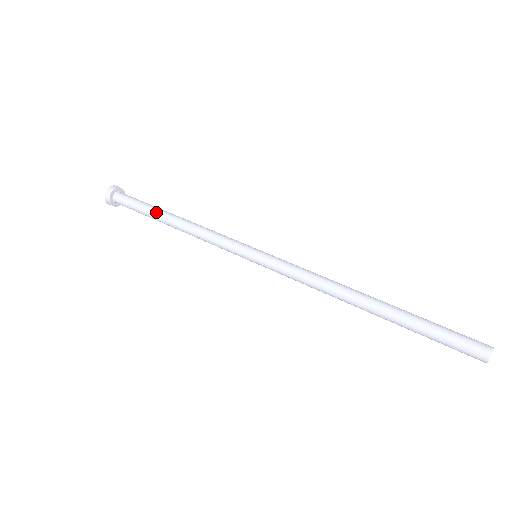
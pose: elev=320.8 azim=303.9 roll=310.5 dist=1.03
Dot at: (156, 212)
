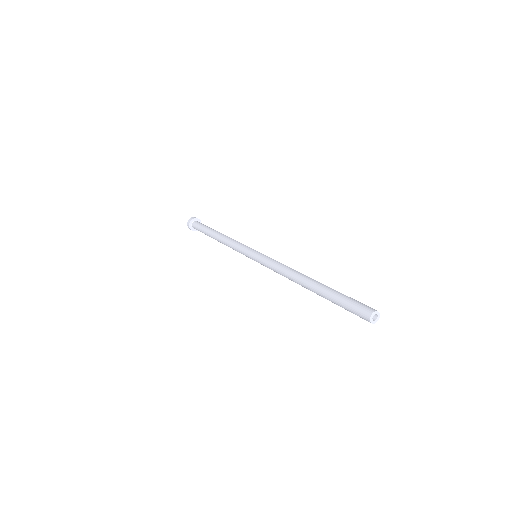
Dot at: (209, 234)
